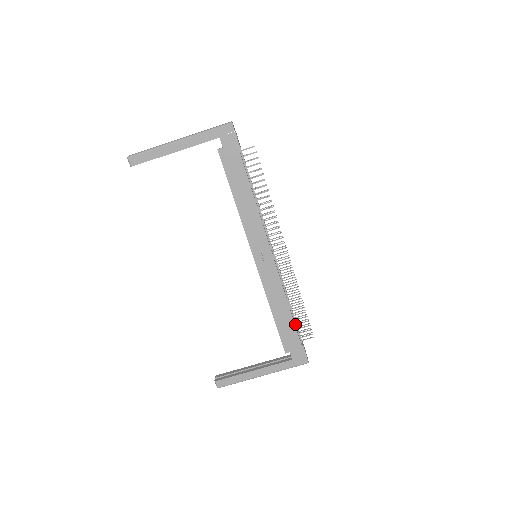
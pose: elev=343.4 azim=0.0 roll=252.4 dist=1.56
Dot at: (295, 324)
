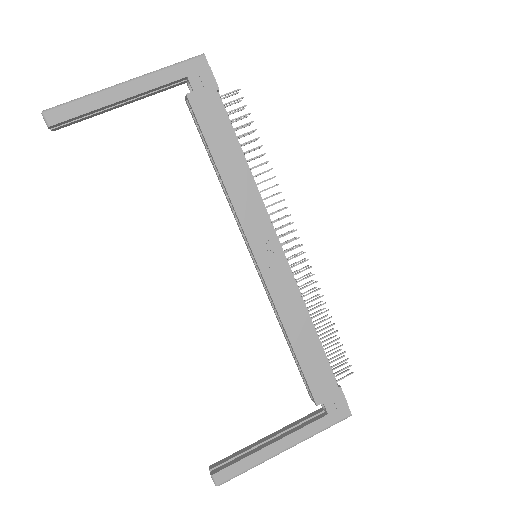
Dot at: (324, 356)
